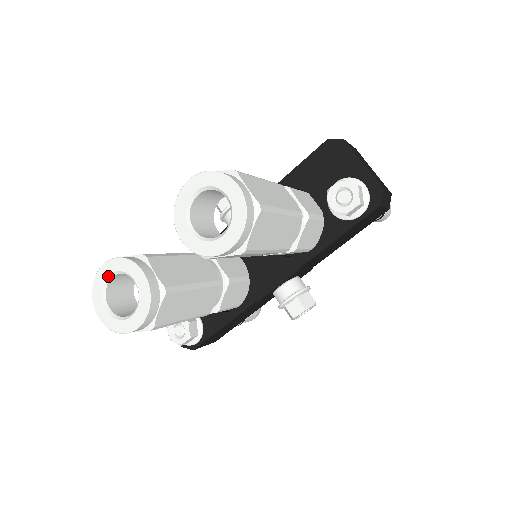
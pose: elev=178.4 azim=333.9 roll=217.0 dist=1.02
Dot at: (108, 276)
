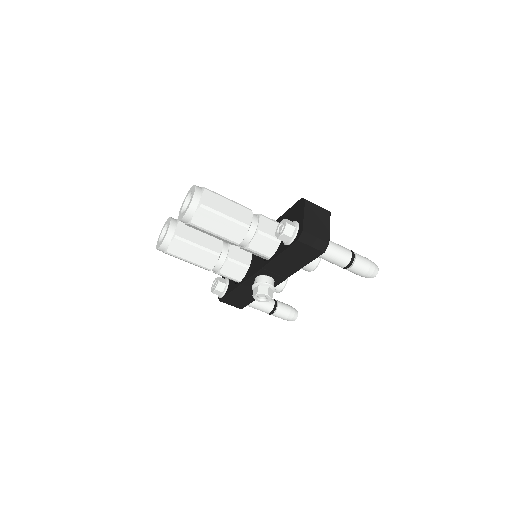
Dot at: (166, 224)
